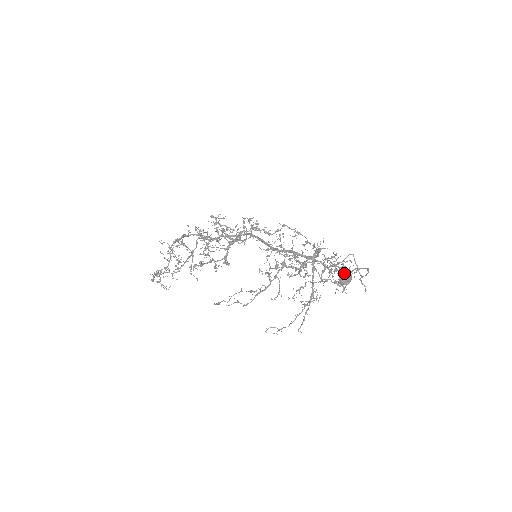
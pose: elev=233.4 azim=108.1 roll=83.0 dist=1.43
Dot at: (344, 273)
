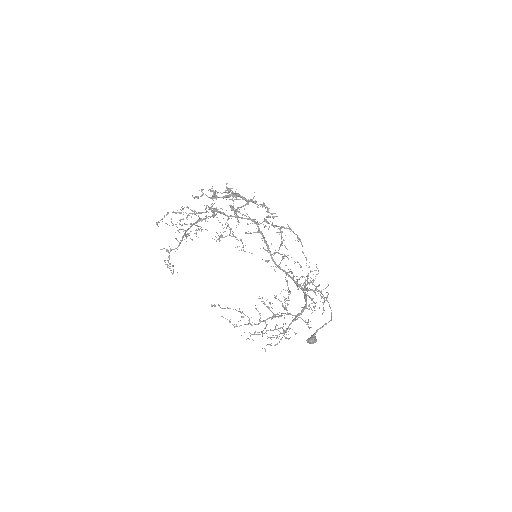
Dot at: (312, 342)
